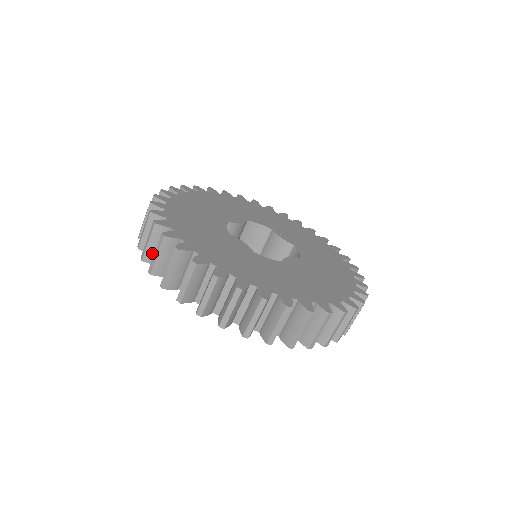
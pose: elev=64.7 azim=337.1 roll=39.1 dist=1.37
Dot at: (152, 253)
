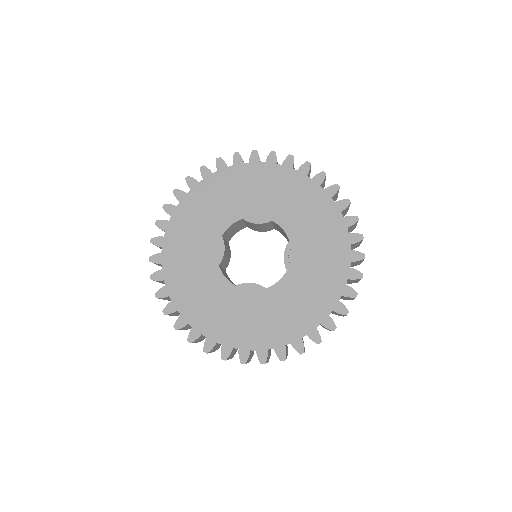
Dot at: occluded
